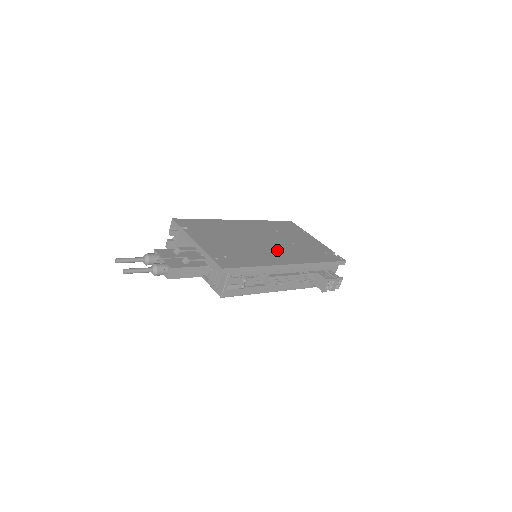
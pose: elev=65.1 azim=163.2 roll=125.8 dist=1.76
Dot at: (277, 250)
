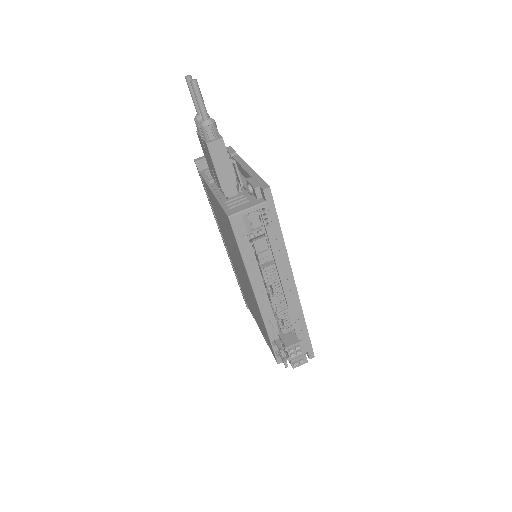
Dot at: occluded
